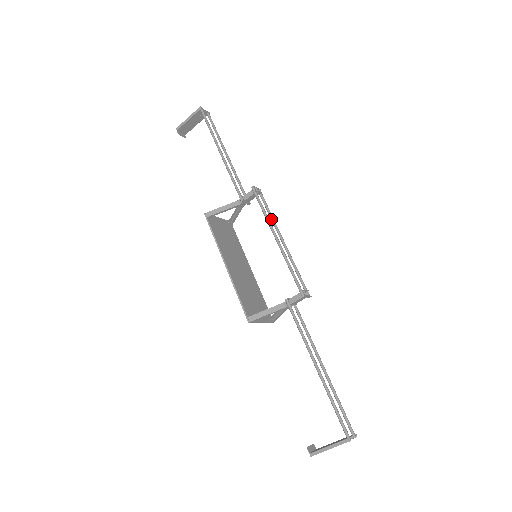
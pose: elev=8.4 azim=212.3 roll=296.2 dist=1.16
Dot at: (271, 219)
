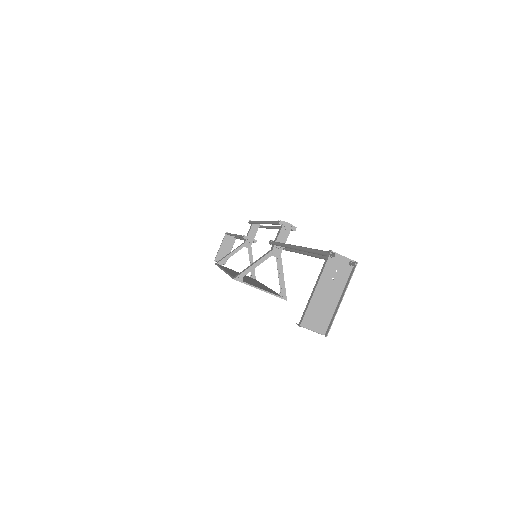
Dot at: (266, 227)
